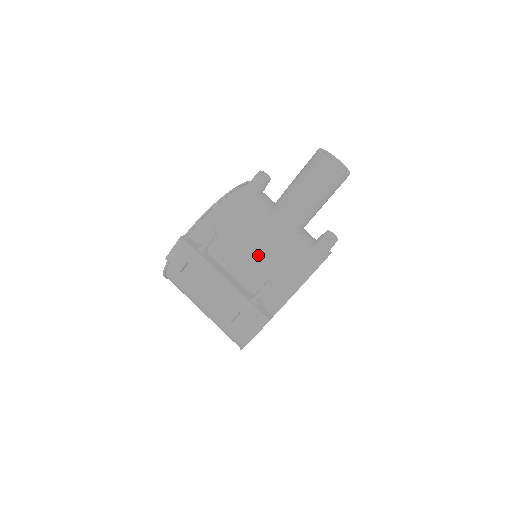
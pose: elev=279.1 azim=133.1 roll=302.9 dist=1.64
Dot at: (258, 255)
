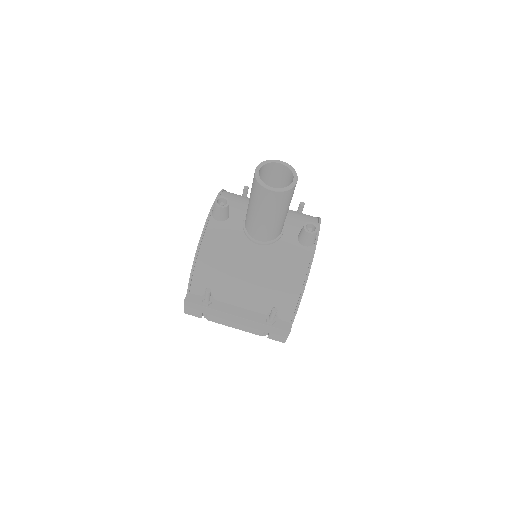
Dot at: (254, 285)
